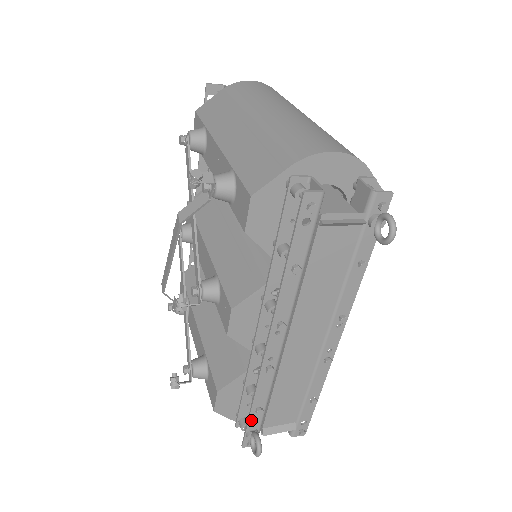
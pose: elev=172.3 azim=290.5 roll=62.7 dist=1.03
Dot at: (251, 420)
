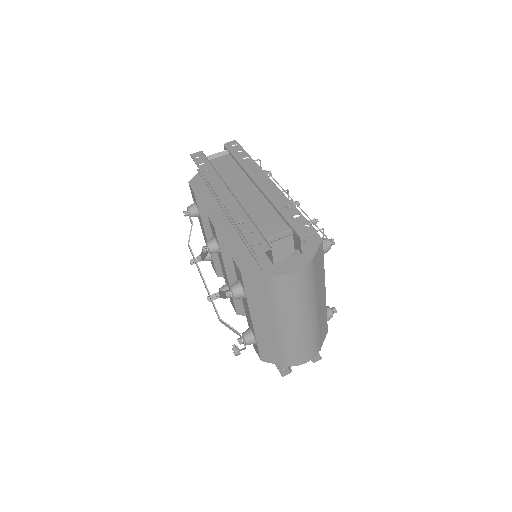
Dot at: occluded
